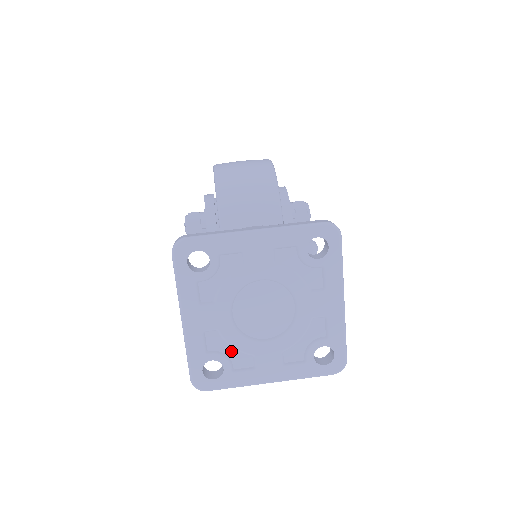
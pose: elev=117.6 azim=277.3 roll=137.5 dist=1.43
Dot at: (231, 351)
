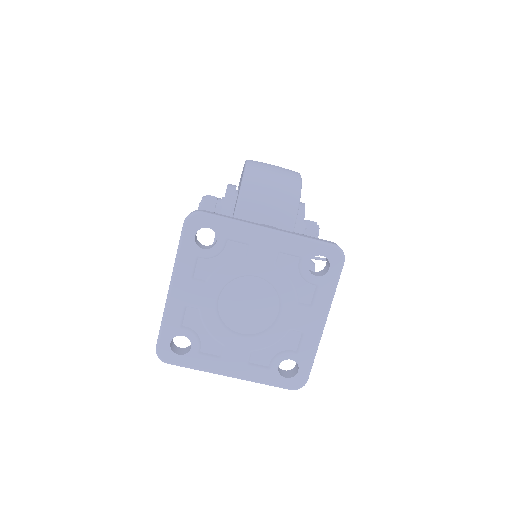
Dot at: (204, 333)
